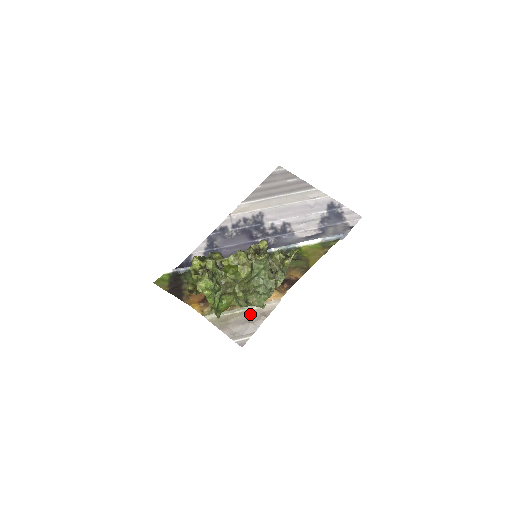
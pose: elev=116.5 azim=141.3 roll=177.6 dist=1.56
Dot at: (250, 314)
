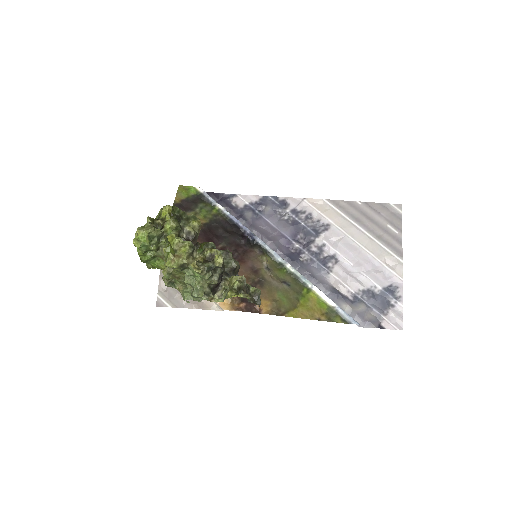
Dot at: occluded
